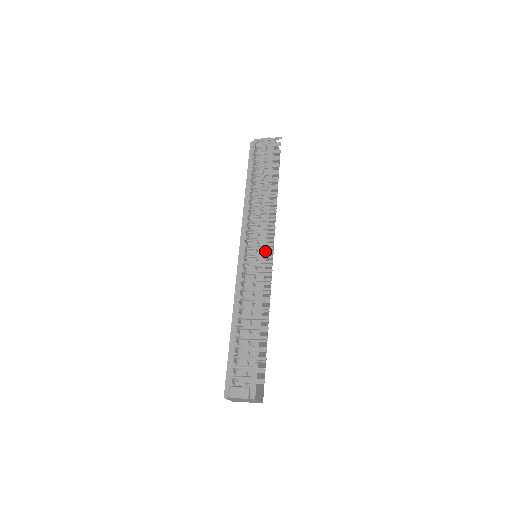
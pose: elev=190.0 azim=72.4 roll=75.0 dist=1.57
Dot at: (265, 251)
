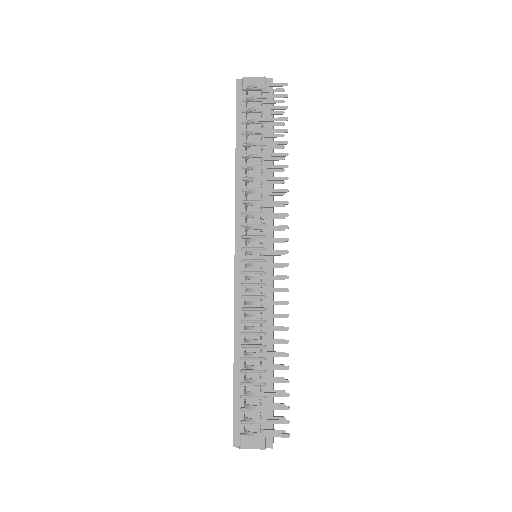
Dot at: occluded
